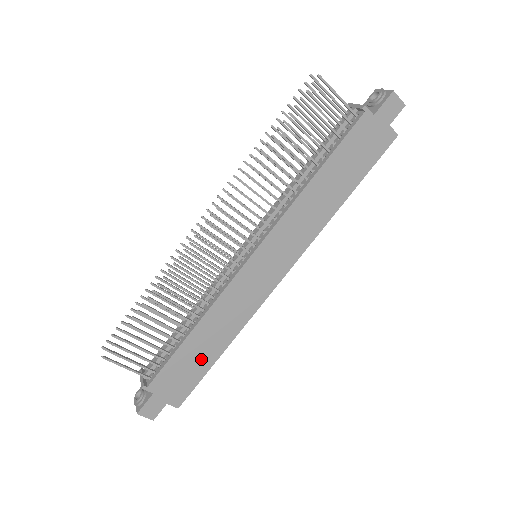
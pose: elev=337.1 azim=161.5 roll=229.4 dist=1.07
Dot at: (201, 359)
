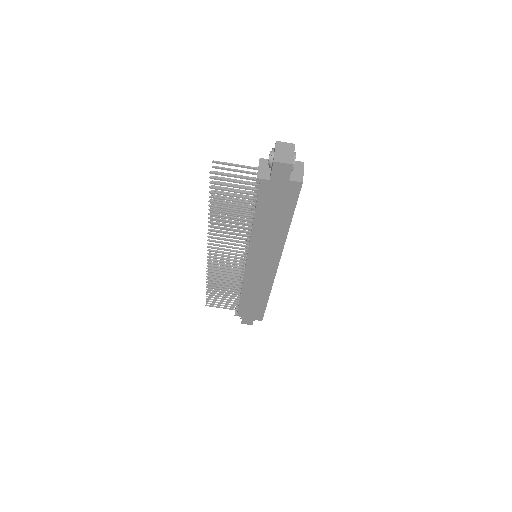
Dot at: (257, 304)
